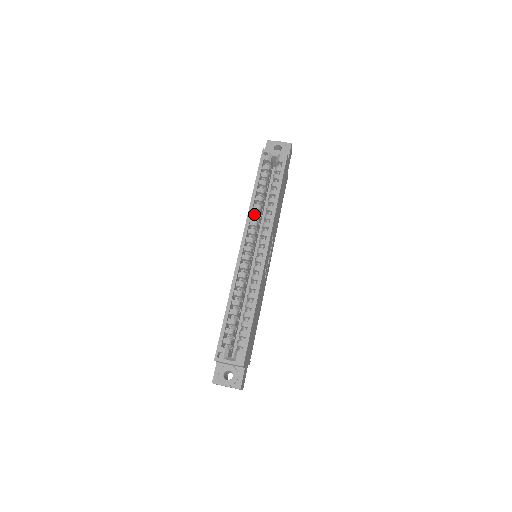
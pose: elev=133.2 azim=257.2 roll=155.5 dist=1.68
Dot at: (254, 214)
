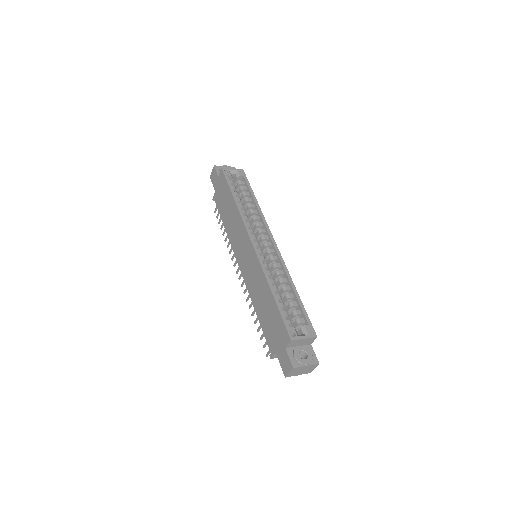
Dot at: (245, 217)
